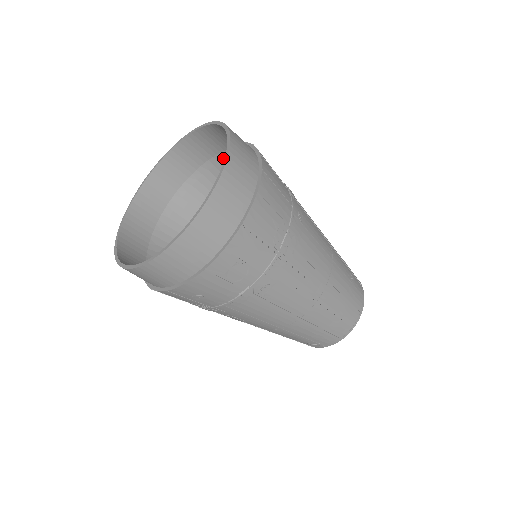
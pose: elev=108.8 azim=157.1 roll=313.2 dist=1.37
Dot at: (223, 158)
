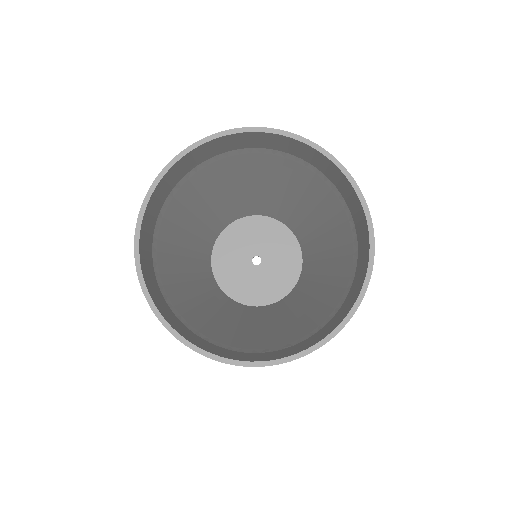
Dot at: (344, 206)
